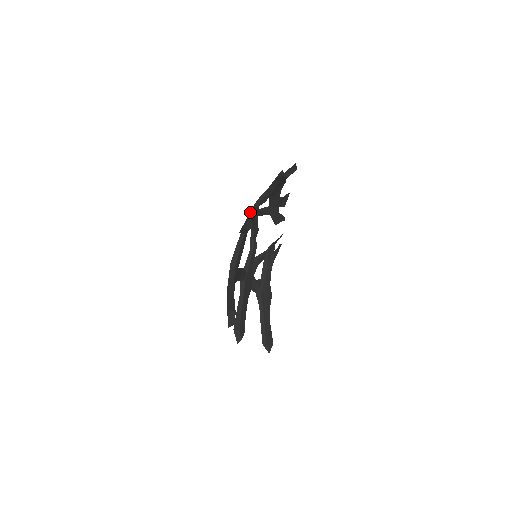
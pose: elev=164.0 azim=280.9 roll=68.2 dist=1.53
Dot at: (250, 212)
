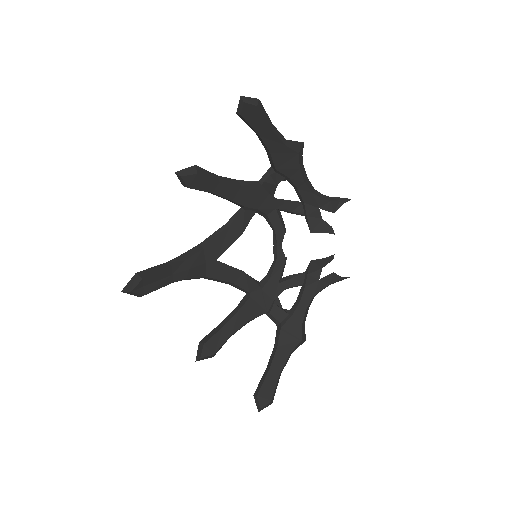
Dot at: occluded
